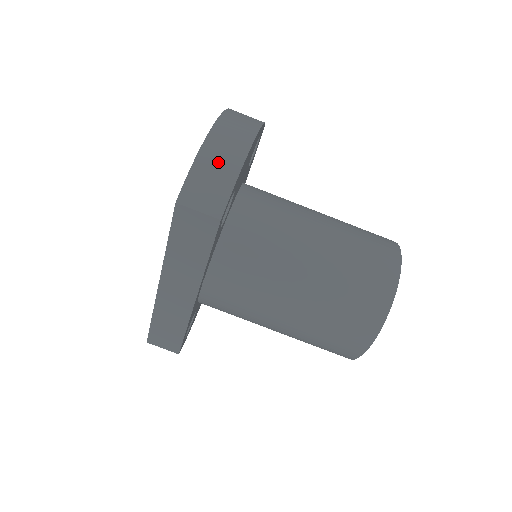
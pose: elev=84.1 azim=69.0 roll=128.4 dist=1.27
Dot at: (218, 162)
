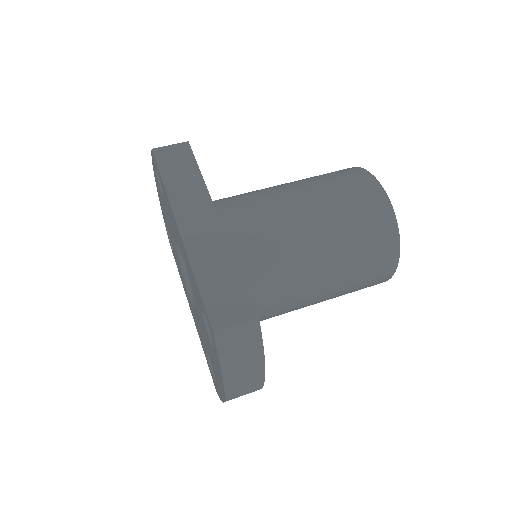
Dot at: occluded
